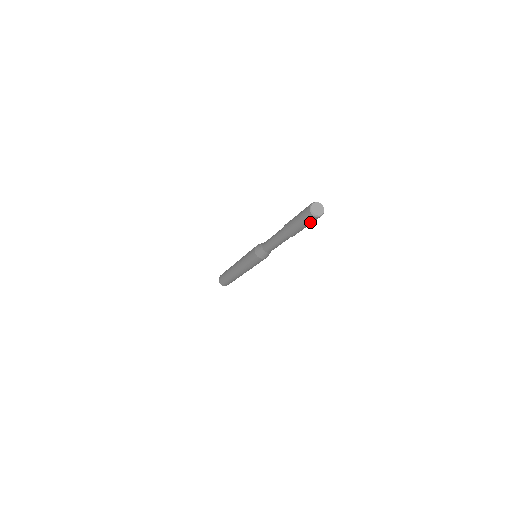
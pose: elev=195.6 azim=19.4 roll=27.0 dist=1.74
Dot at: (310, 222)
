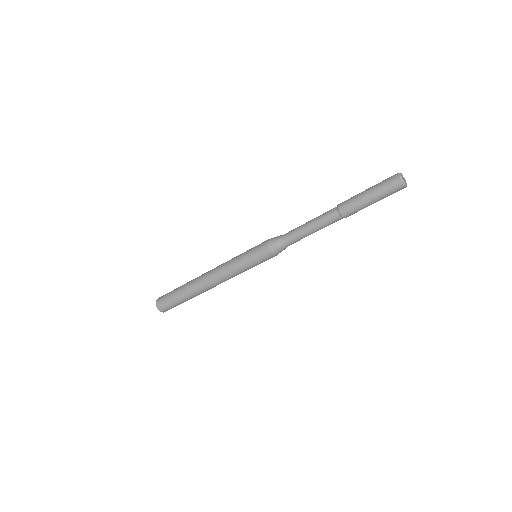
Dot at: (389, 194)
